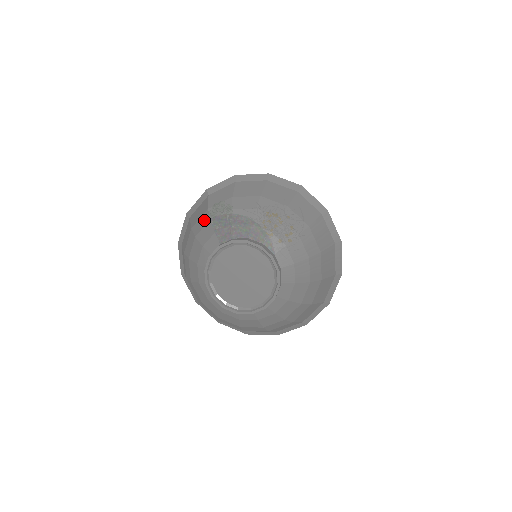
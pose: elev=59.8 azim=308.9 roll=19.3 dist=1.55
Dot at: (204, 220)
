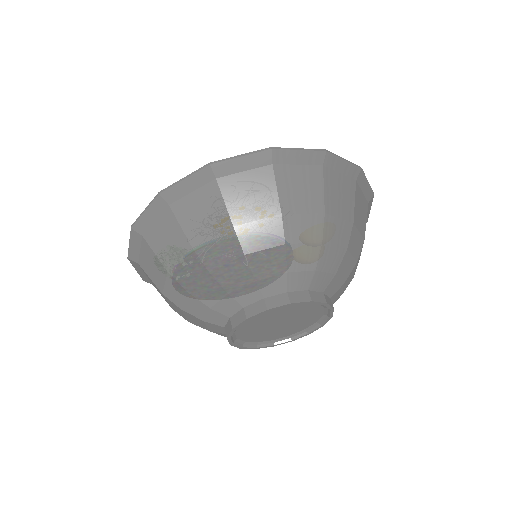
Dot at: occluded
